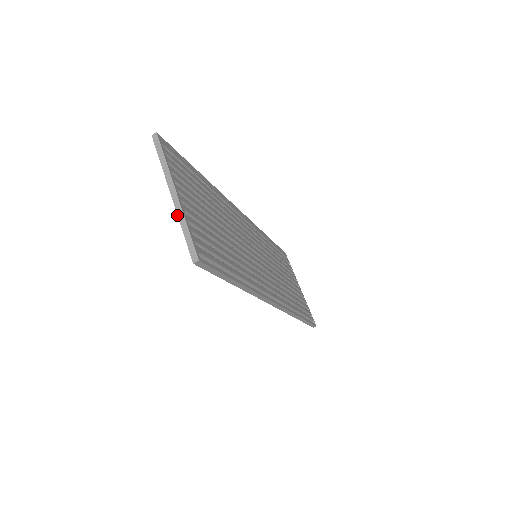
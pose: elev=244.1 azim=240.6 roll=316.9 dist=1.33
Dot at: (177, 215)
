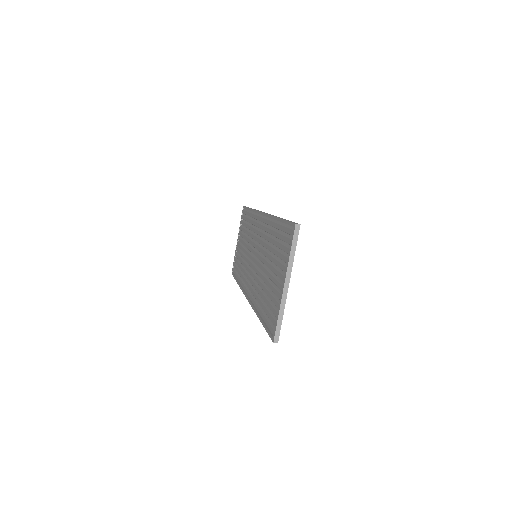
Dot at: (281, 303)
